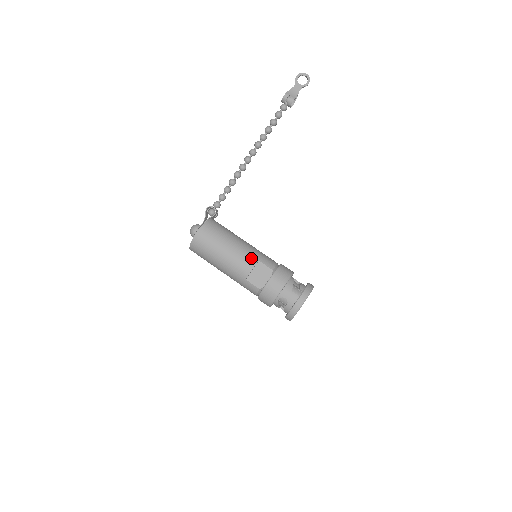
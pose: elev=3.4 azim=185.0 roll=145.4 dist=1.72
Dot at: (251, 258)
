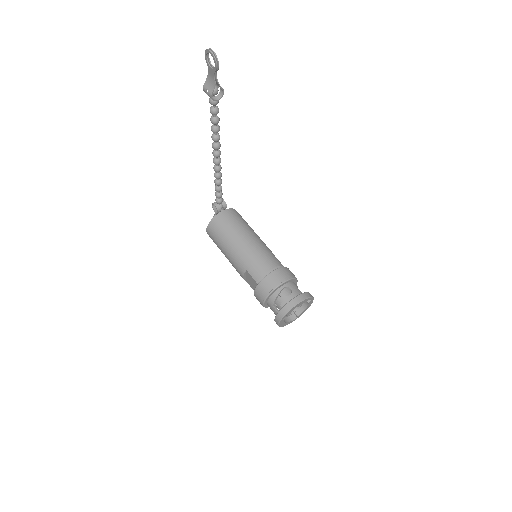
Dot at: (241, 266)
